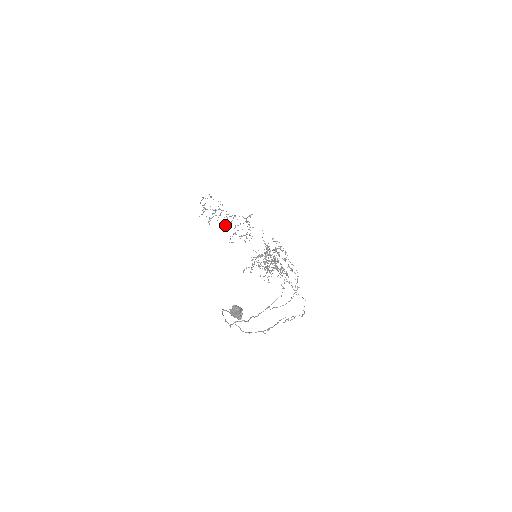
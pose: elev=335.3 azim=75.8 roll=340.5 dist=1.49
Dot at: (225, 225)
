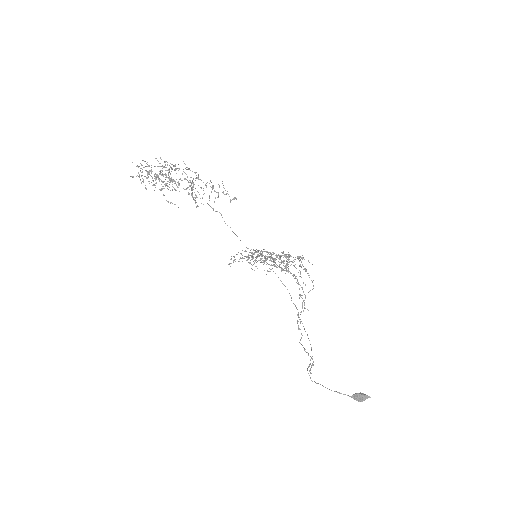
Dot at: (163, 181)
